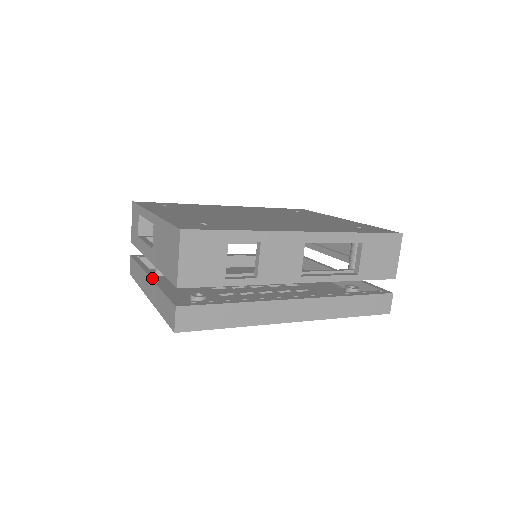
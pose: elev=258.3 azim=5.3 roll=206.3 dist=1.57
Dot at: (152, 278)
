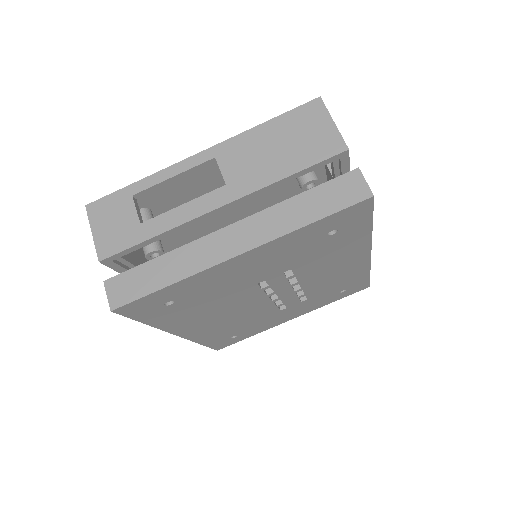
Dot at: (240, 220)
